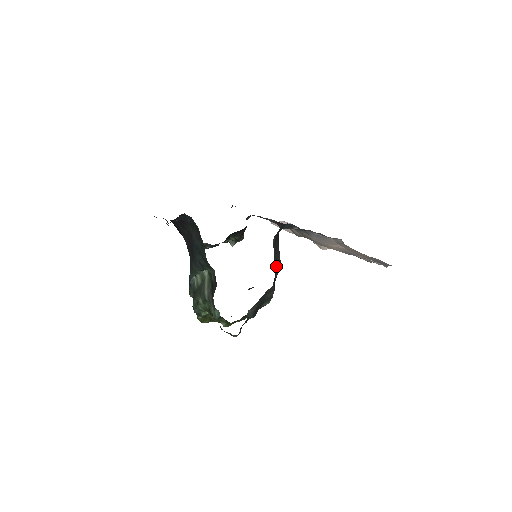
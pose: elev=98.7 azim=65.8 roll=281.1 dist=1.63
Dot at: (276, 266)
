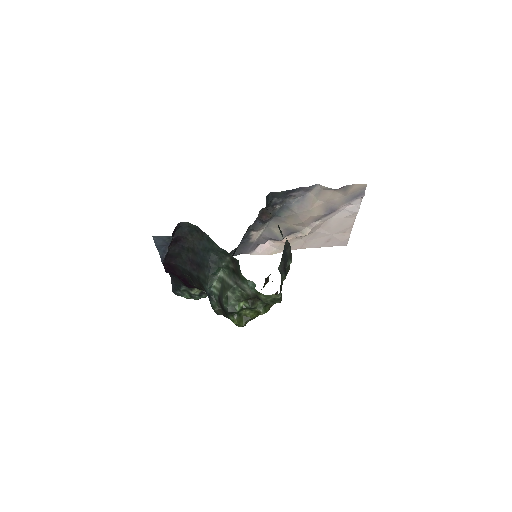
Dot at: occluded
